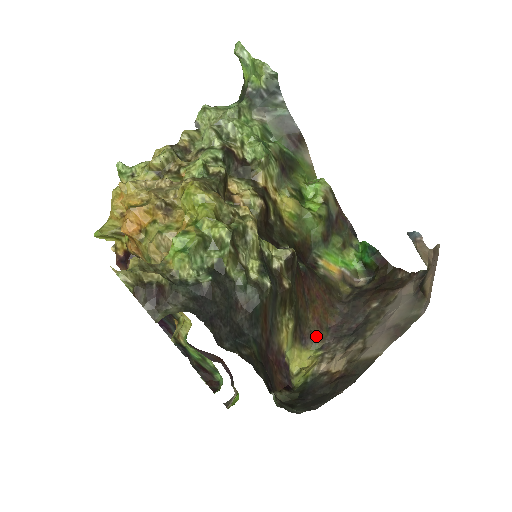
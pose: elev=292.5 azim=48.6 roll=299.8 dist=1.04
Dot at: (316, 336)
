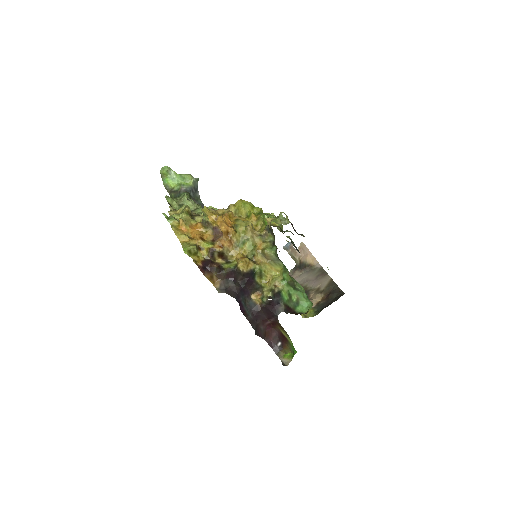
Dot at: occluded
